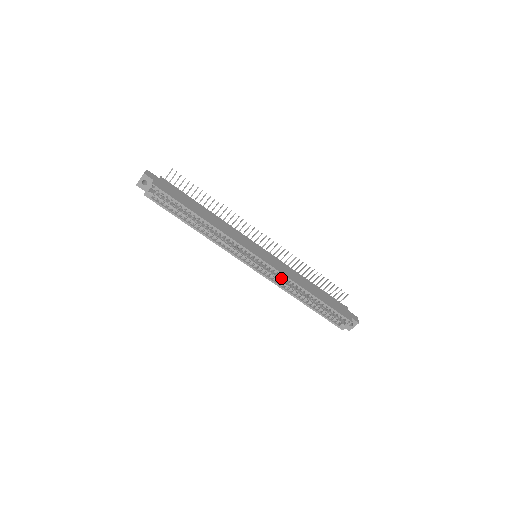
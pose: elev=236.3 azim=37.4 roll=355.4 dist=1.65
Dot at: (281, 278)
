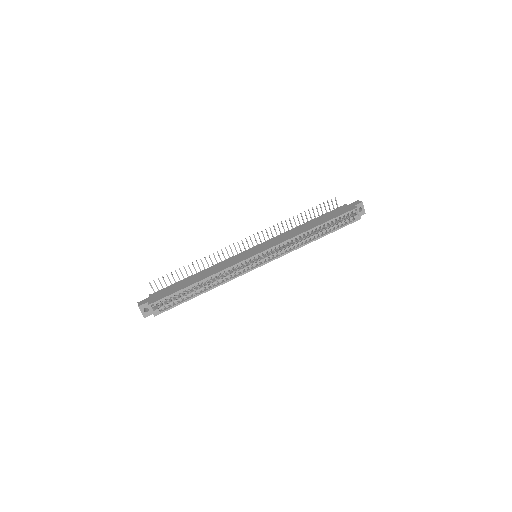
Dot at: (286, 246)
